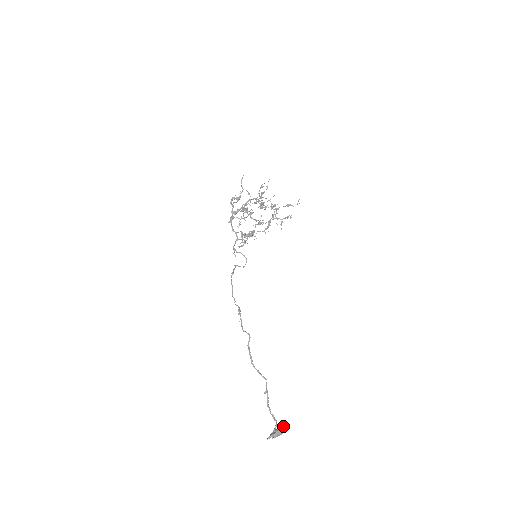
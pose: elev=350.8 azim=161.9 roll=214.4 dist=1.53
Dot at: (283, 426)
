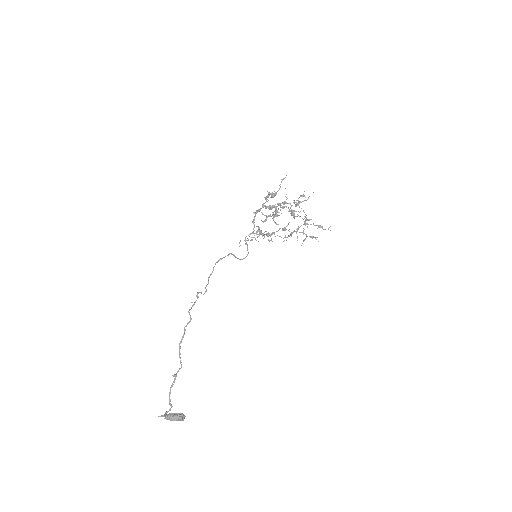
Dot at: (179, 415)
